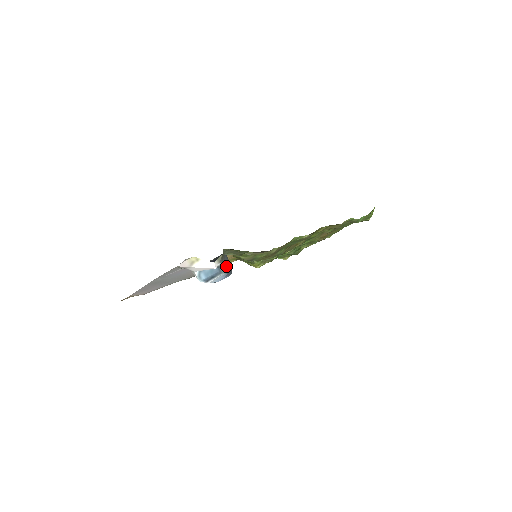
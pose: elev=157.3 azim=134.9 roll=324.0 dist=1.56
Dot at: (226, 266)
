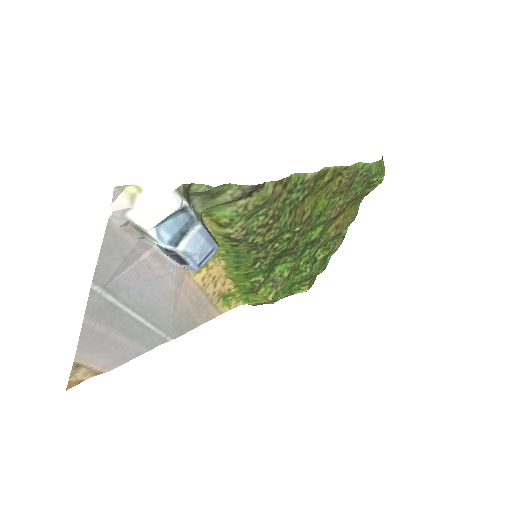
Dot at: occluded
